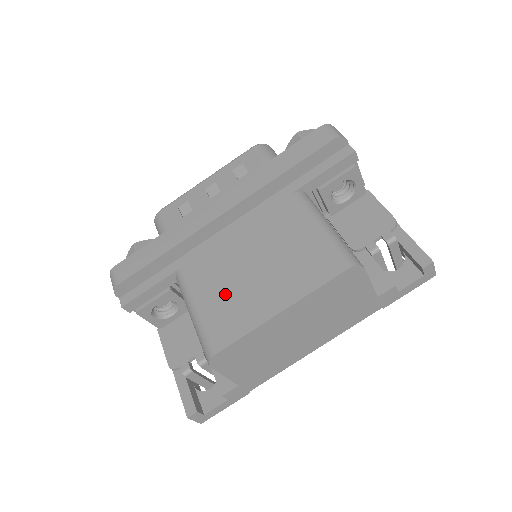
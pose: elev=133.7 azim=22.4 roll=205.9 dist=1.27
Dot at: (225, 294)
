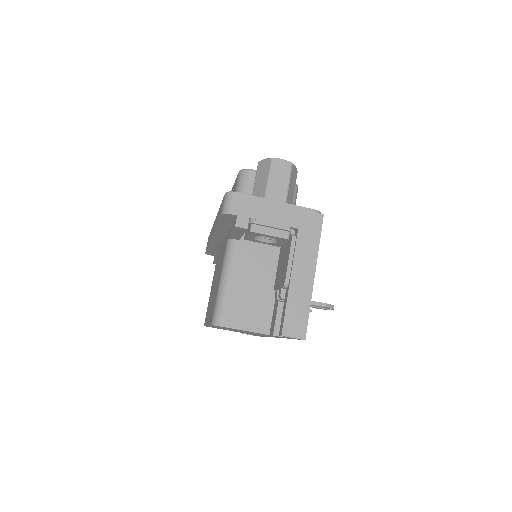
Dot at: (211, 293)
